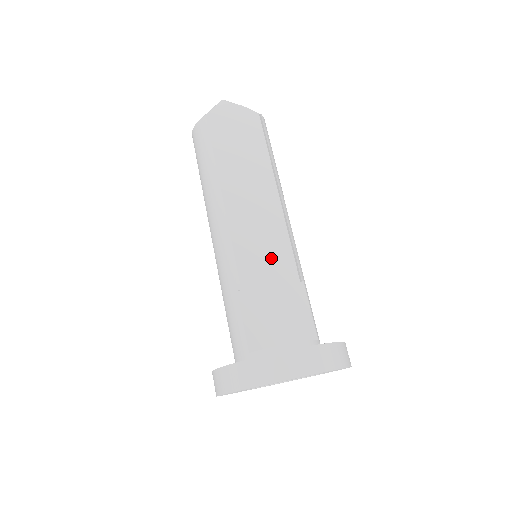
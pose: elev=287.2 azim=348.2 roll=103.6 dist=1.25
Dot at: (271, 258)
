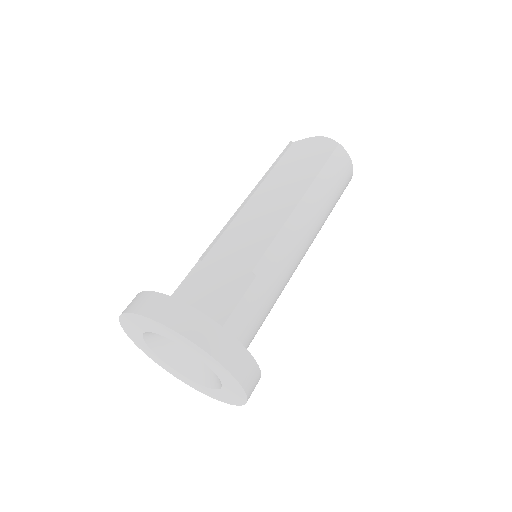
Dot at: (247, 248)
